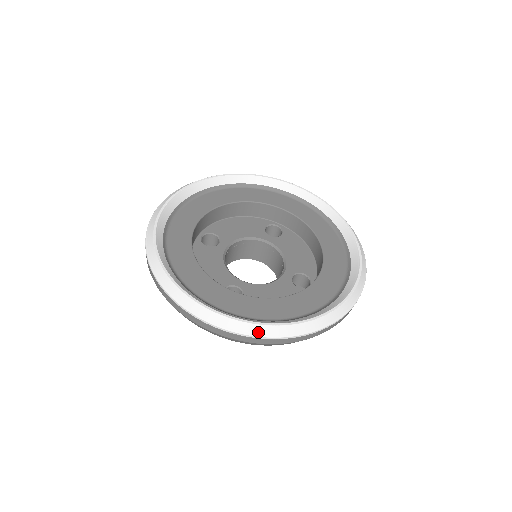
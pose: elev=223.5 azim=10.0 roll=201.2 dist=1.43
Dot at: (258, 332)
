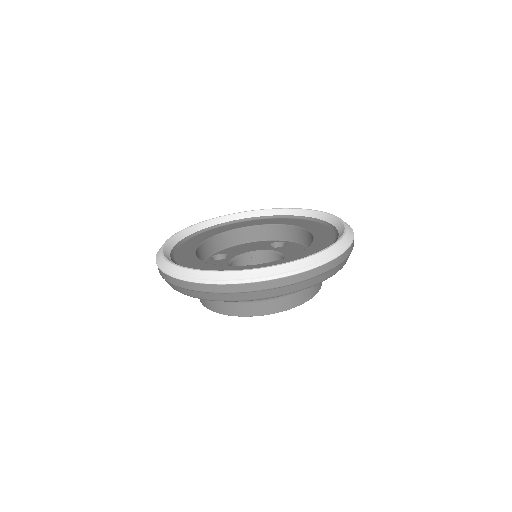
Dot at: (237, 277)
